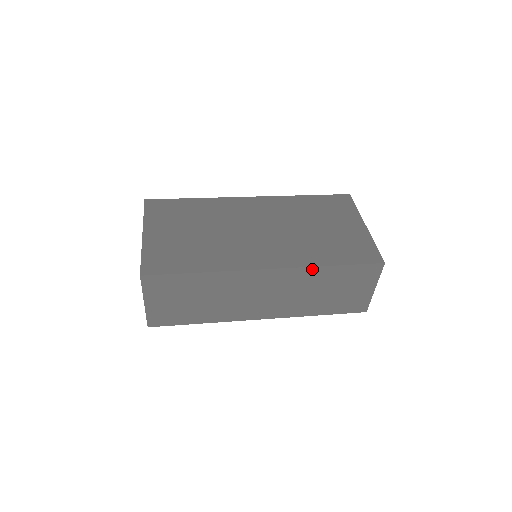
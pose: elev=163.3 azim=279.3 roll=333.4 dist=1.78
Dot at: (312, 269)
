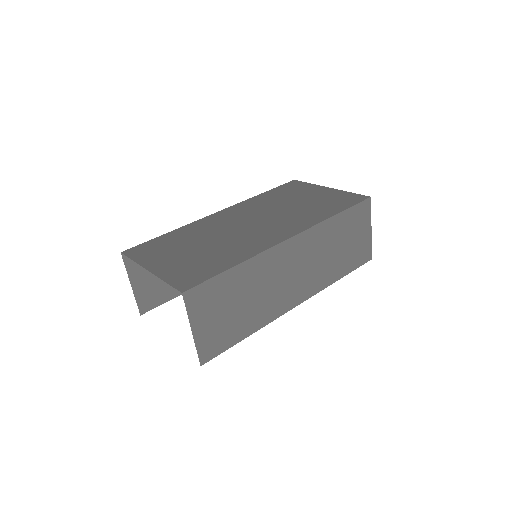
Dot at: (323, 224)
